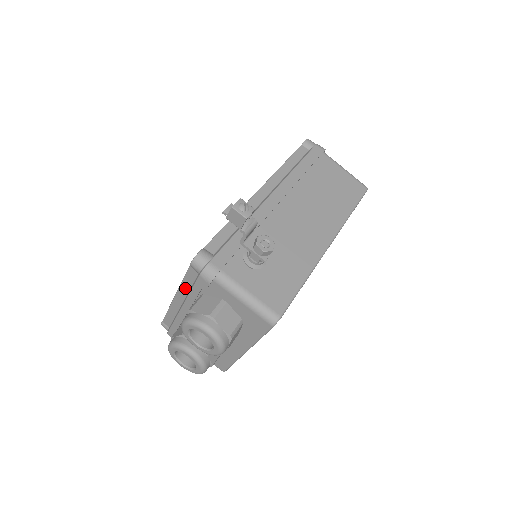
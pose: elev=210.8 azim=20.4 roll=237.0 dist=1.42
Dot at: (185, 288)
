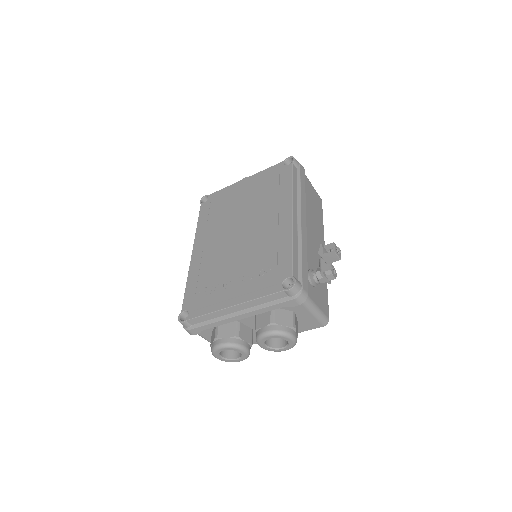
Dot at: (257, 303)
